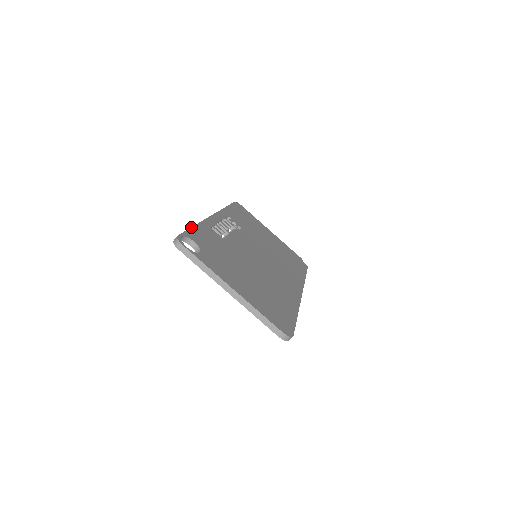
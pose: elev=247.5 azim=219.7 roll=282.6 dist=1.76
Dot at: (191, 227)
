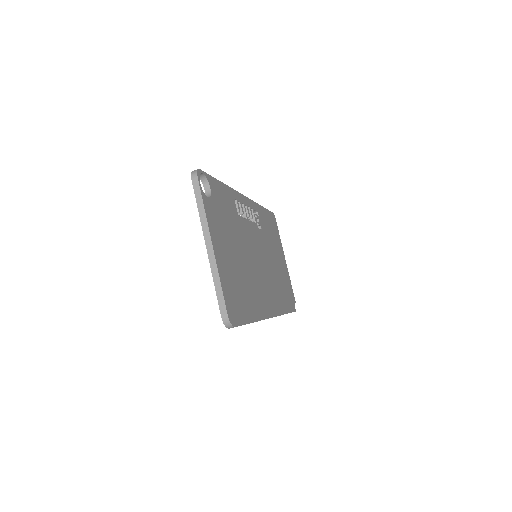
Dot at: occluded
